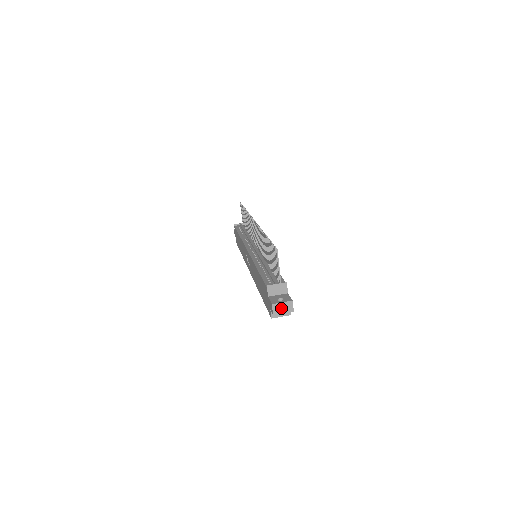
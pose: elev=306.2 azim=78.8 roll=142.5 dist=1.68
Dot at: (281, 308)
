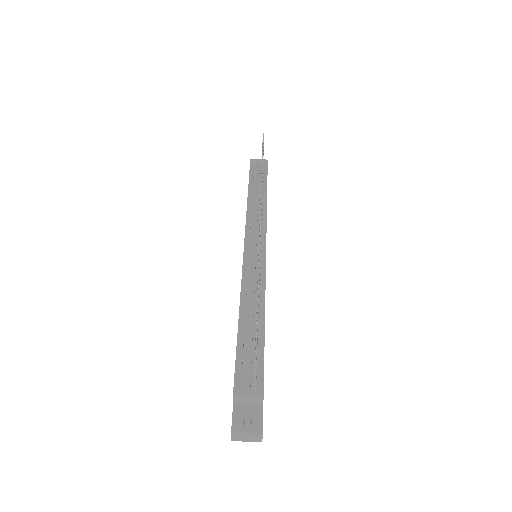
Dot at: (244, 437)
